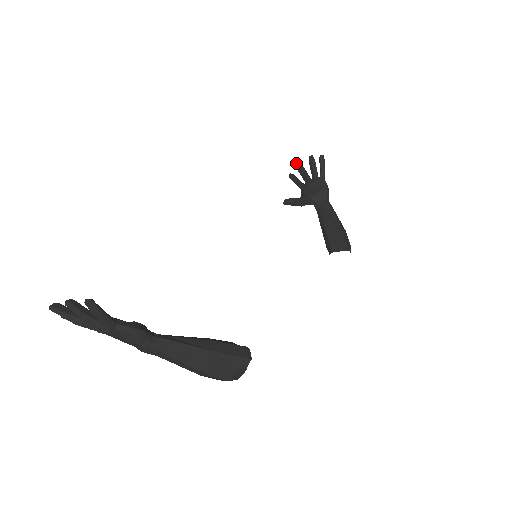
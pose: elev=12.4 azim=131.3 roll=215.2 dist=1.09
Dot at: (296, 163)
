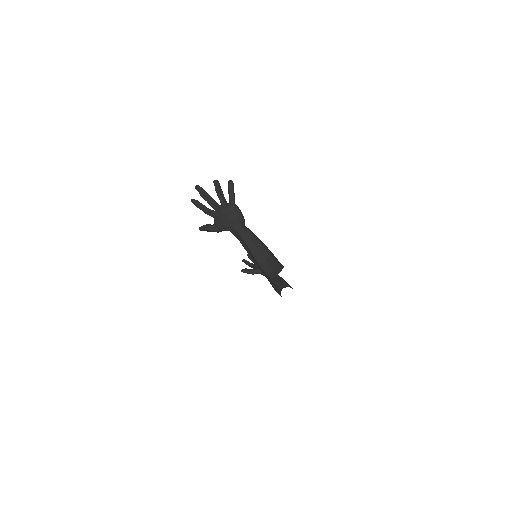
Dot at: (248, 254)
